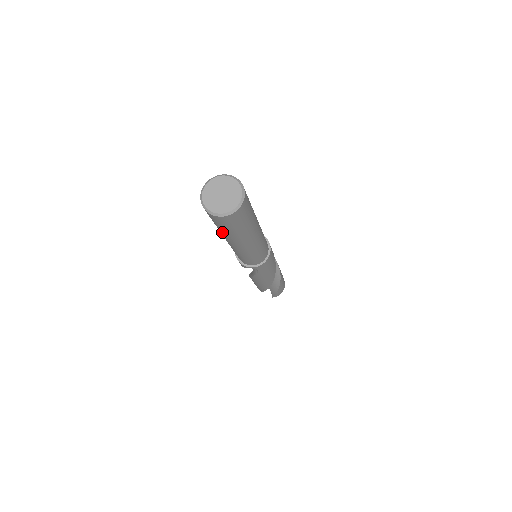
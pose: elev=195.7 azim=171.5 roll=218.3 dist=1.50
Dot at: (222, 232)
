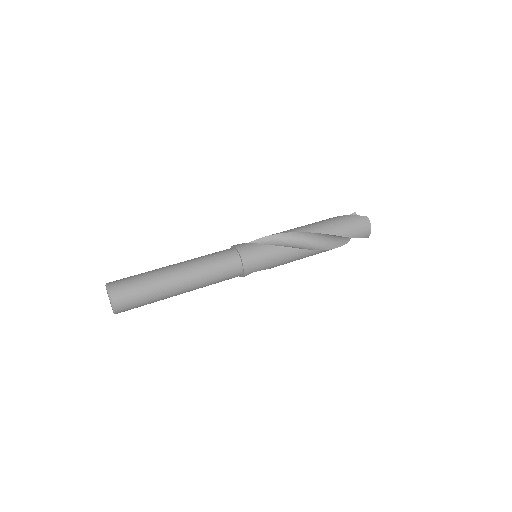
Dot at: occluded
